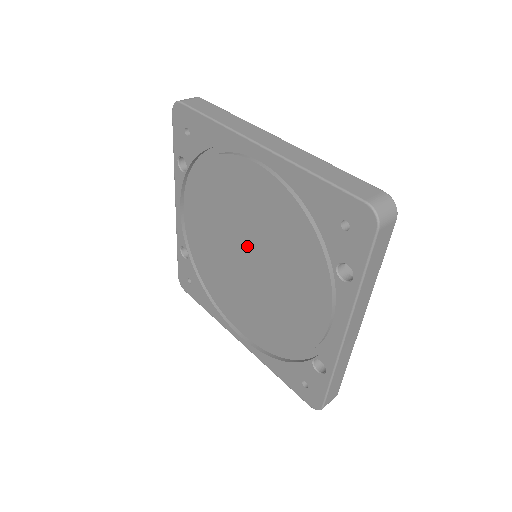
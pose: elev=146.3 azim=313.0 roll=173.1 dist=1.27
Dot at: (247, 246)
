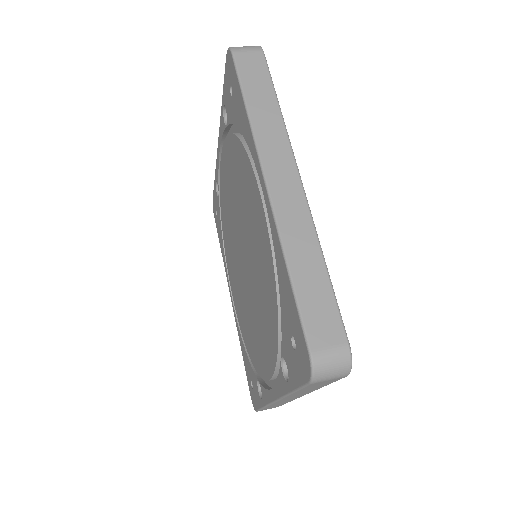
Dot at: (245, 248)
